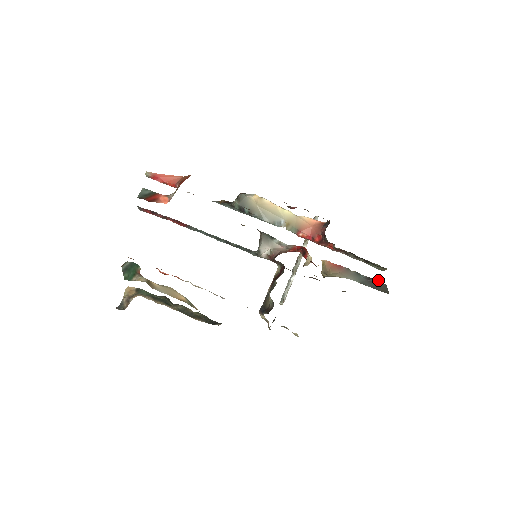
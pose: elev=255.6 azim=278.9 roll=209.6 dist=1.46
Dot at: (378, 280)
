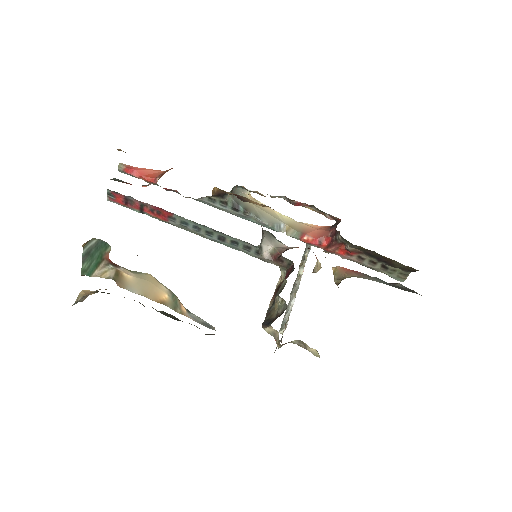
Dot at: occluded
